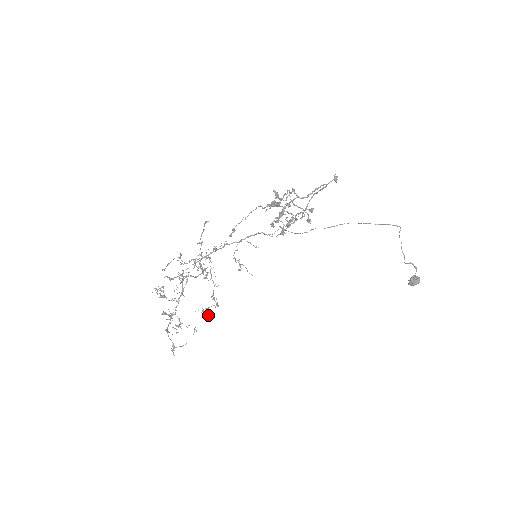
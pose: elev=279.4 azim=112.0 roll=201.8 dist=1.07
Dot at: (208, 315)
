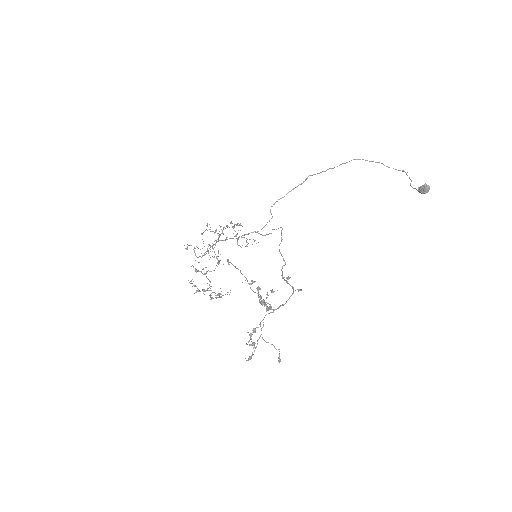
Dot at: occluded
